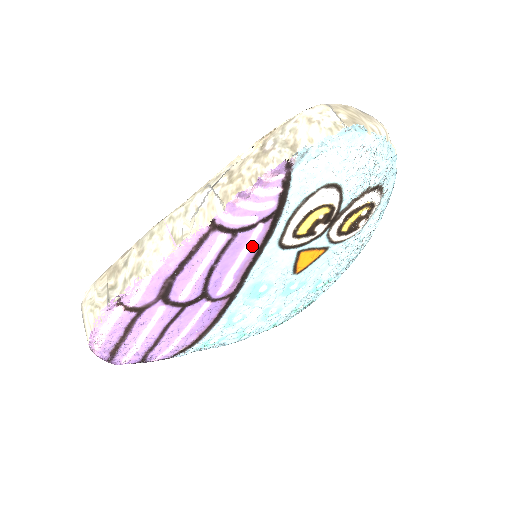
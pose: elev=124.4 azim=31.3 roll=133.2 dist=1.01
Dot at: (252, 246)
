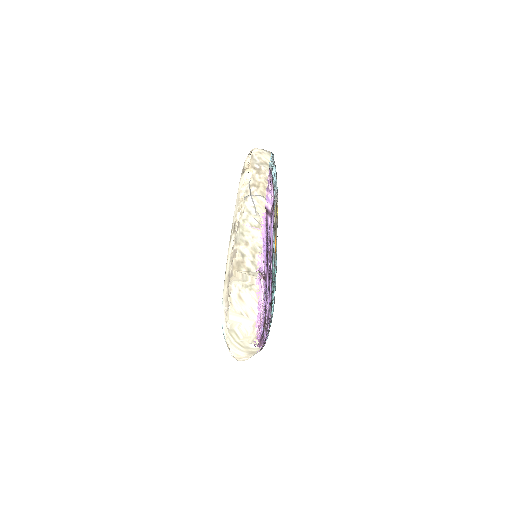
Dot at: (272, 228)
